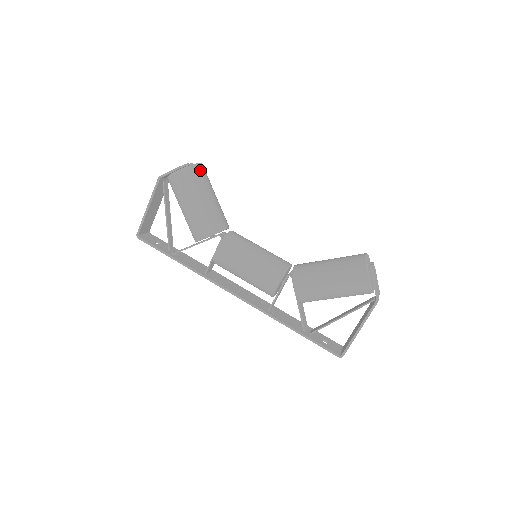
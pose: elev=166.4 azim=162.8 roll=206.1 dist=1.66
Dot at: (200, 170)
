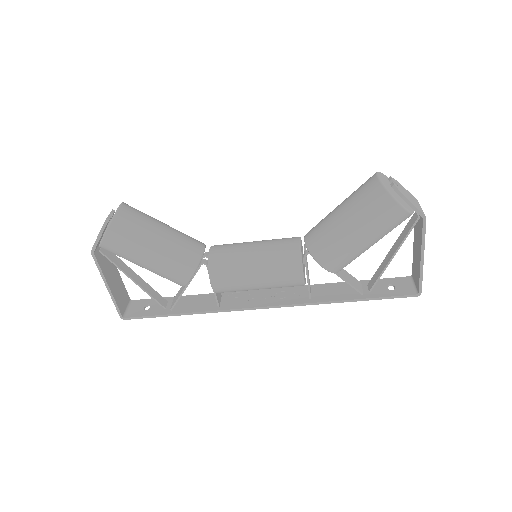
Dot at: (126, 215)
